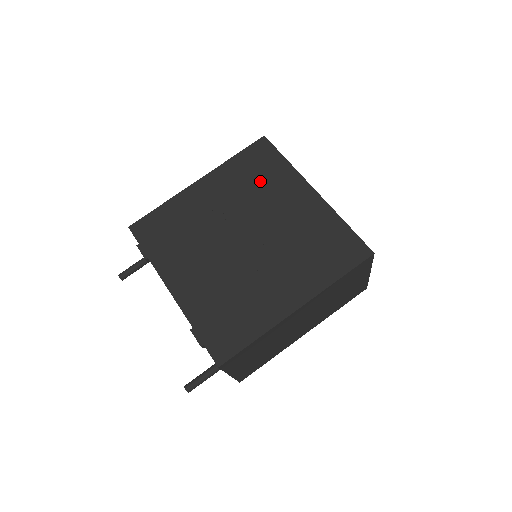
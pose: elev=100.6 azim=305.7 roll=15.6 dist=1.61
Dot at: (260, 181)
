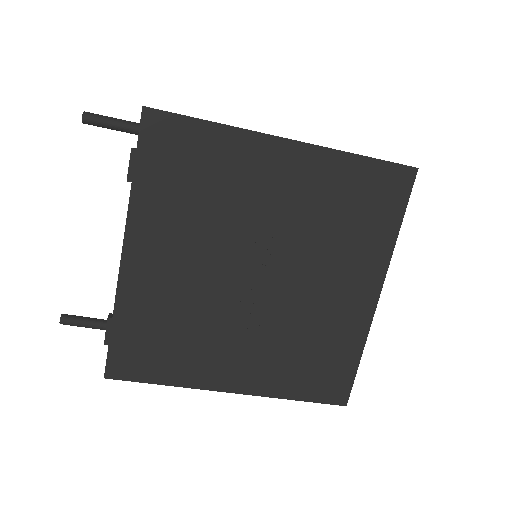
Dot at: (347, 225)
